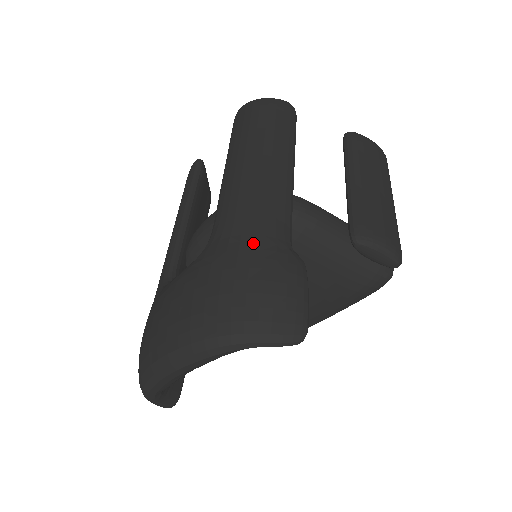
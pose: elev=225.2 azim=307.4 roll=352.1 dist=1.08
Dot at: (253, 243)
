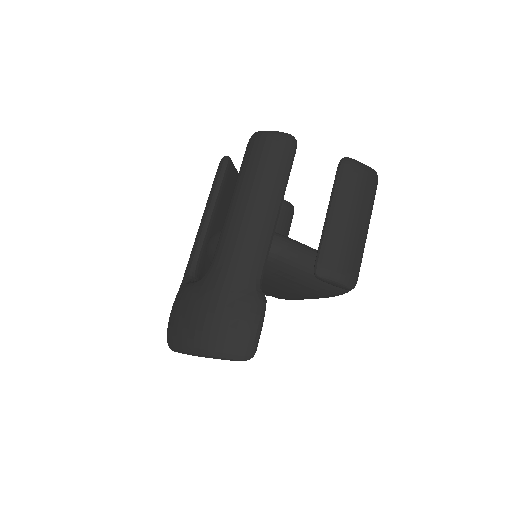
Dot at: (231, 286)
